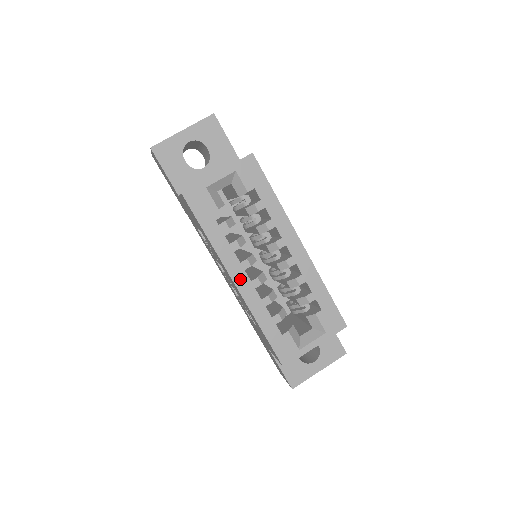
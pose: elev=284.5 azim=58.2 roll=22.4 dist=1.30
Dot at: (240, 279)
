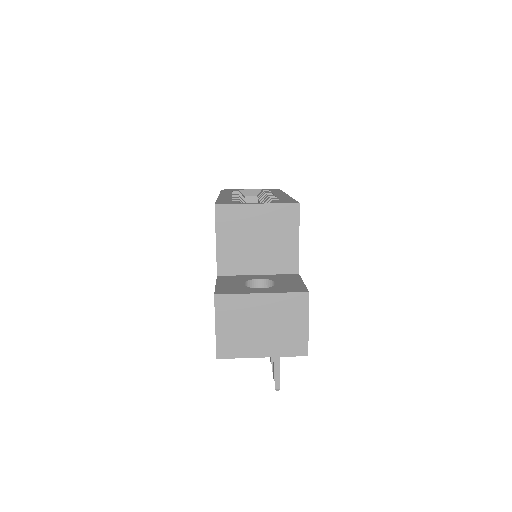
Dot at: (225, 195)
